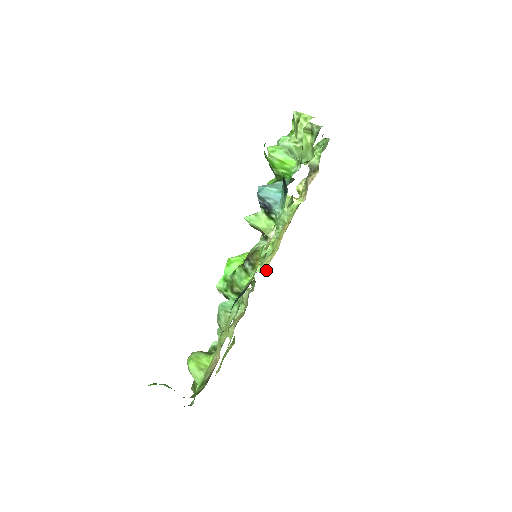
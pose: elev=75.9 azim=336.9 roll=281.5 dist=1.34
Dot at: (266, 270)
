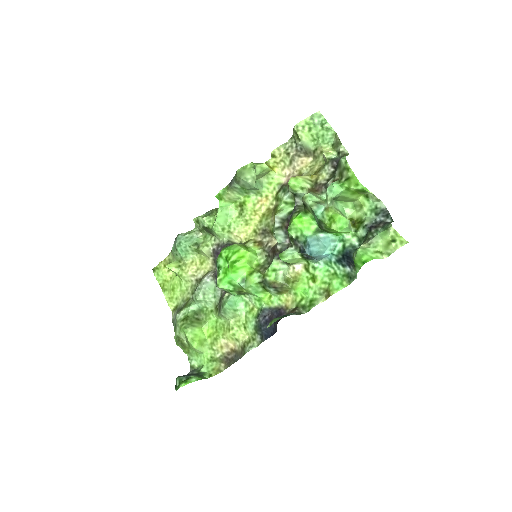
Dot at: (239, 240)
